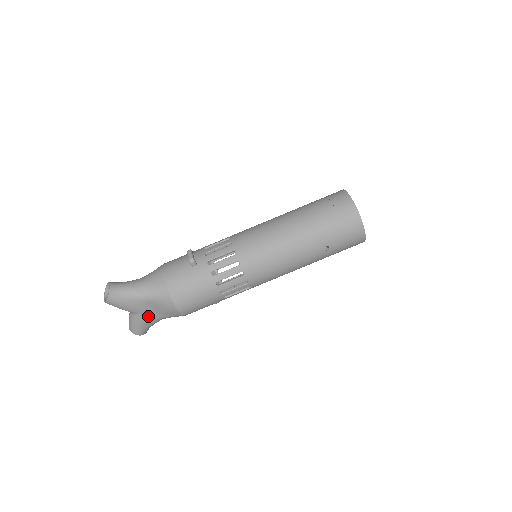
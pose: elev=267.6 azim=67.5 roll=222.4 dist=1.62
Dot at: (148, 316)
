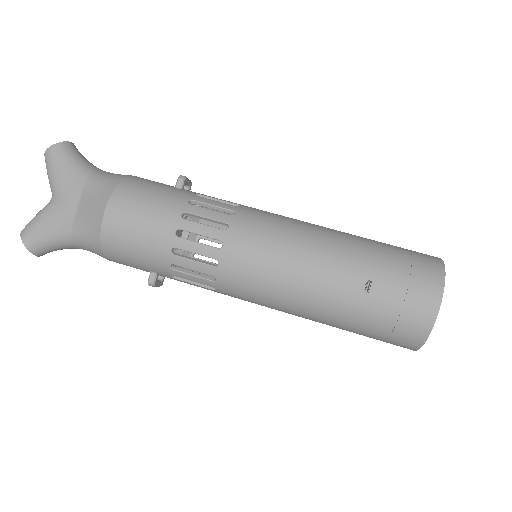
Dot at: (63, 212)
